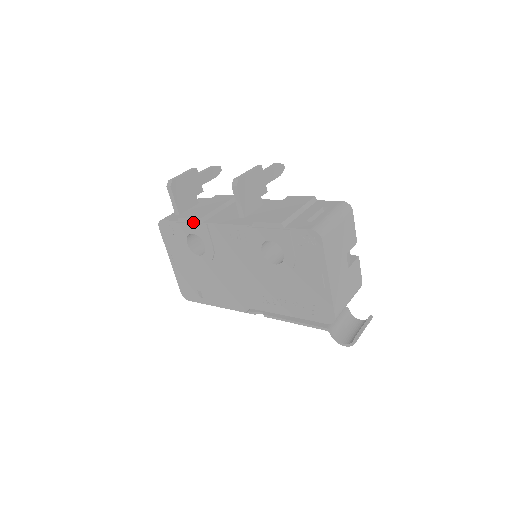
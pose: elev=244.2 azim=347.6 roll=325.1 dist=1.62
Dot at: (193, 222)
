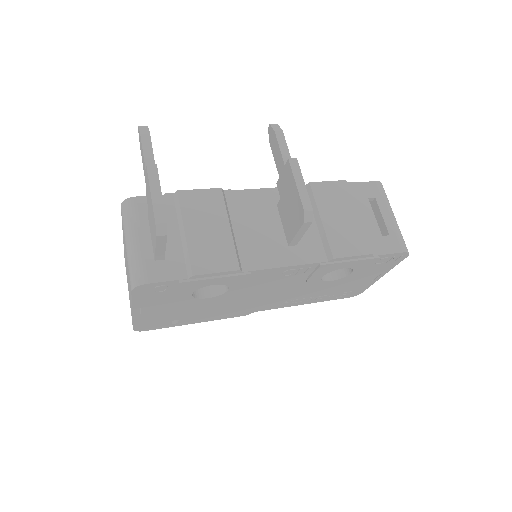
Dot at: (222, 275)
